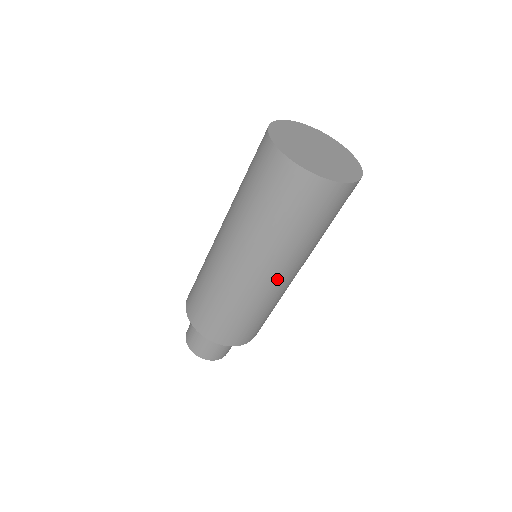
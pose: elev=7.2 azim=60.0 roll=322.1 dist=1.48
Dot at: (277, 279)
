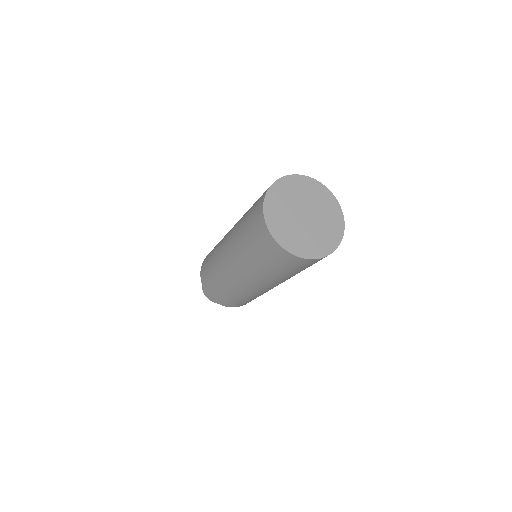
Dot at: occluded
